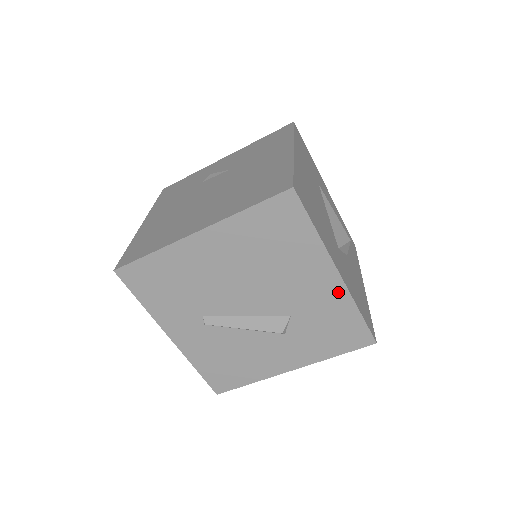
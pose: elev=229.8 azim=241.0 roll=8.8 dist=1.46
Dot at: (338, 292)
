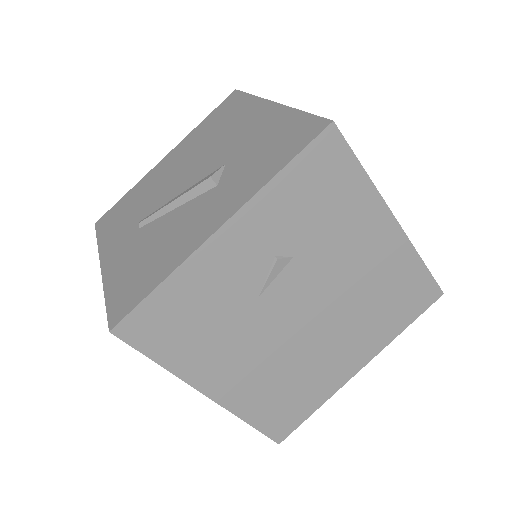
Dot at: (274, 114)
